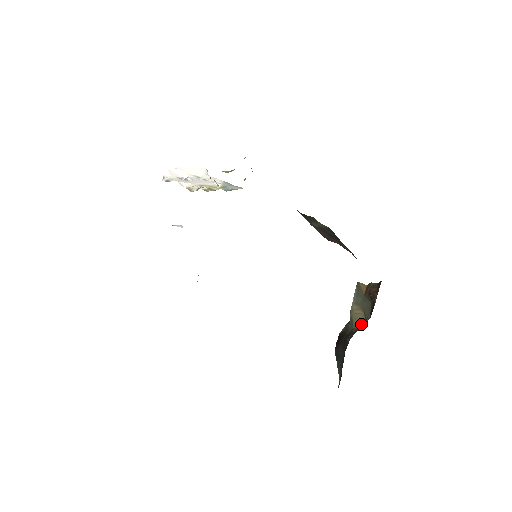
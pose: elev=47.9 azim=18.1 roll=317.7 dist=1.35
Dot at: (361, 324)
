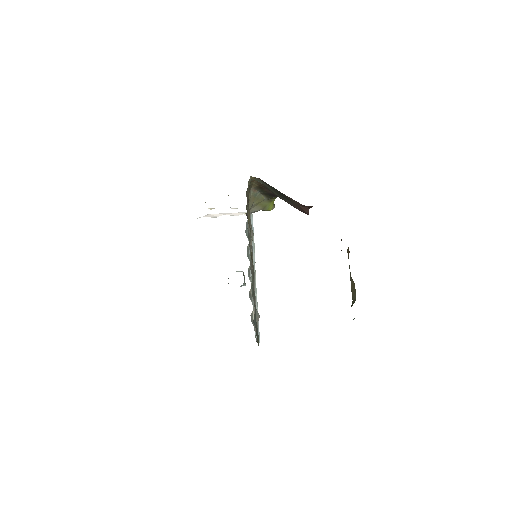
Dot at: (355, 298)
